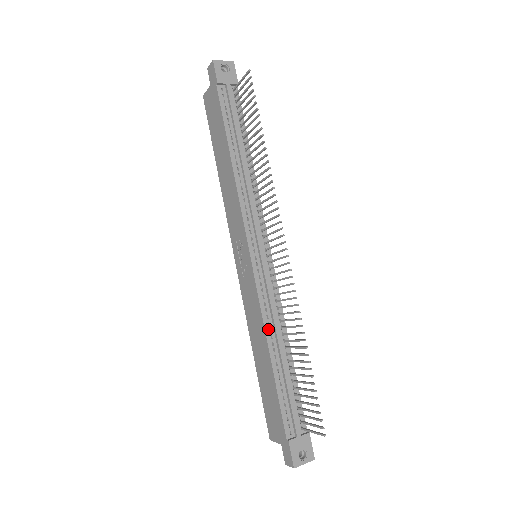
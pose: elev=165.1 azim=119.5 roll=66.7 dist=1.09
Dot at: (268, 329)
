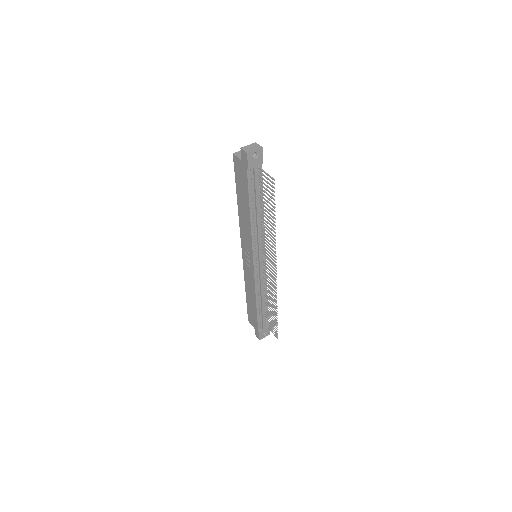
Dot at: (257, 293)
